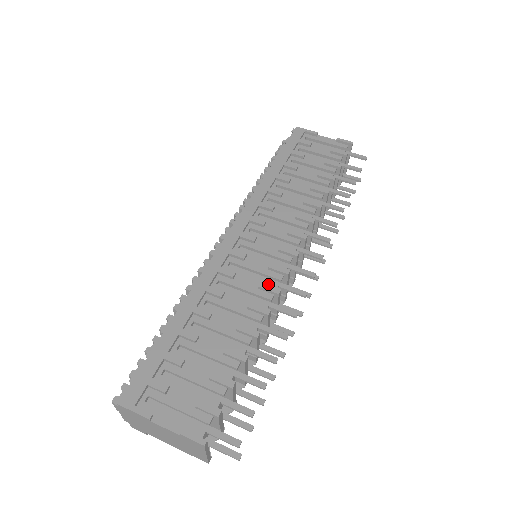
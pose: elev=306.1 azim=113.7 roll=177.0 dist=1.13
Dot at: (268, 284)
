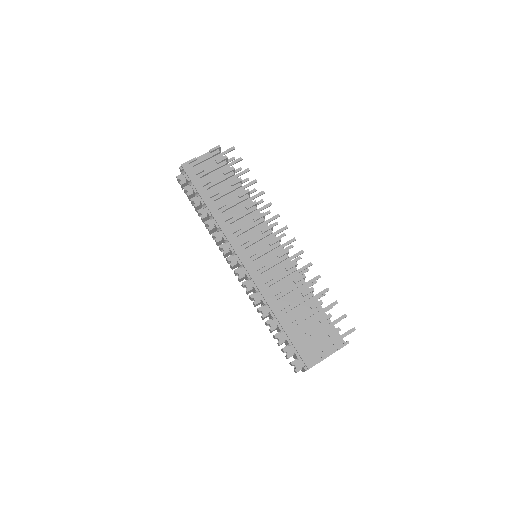
Dot at: (289, 265)
